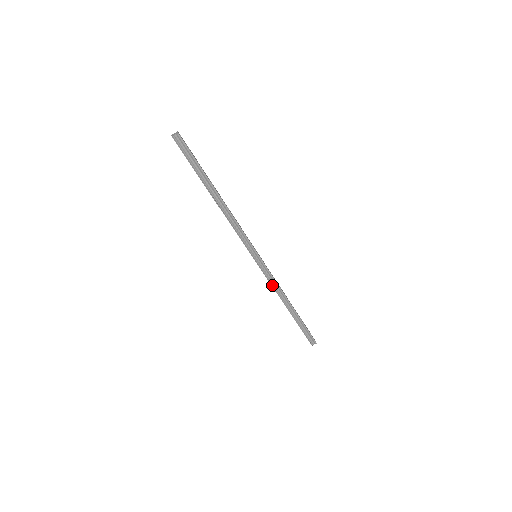
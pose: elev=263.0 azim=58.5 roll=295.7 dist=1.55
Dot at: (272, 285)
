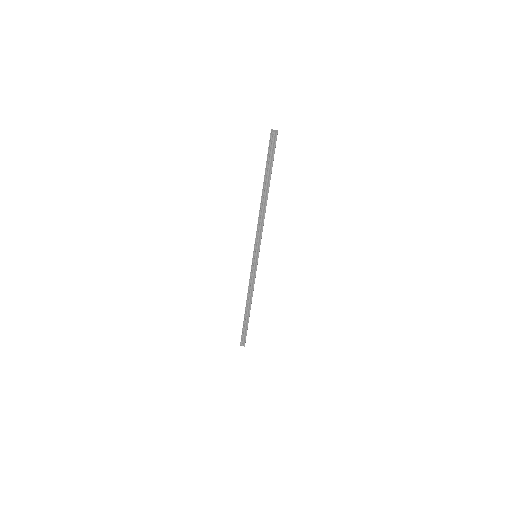
Dot at: (250, 284)
